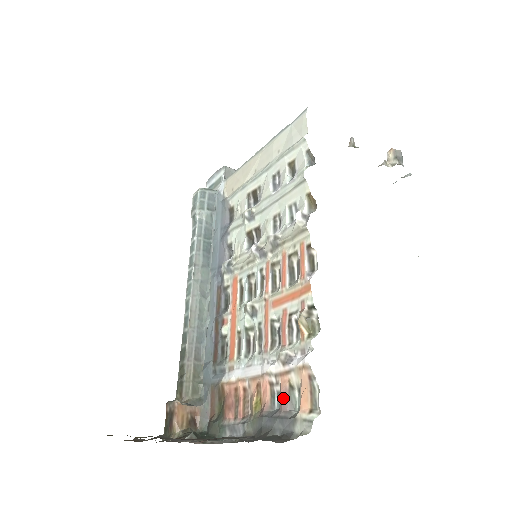
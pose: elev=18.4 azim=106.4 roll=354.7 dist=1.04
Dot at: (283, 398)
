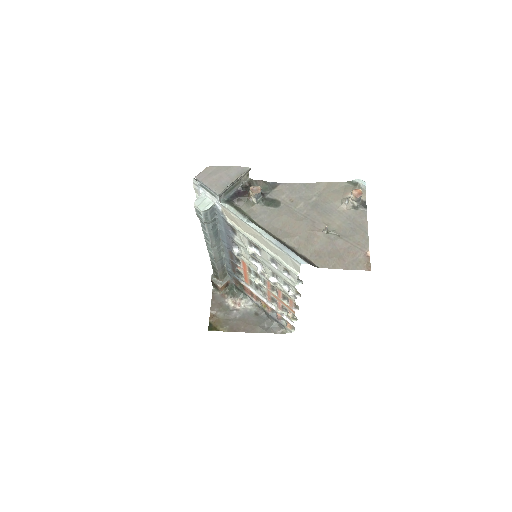
Dot at: (279, 318)
